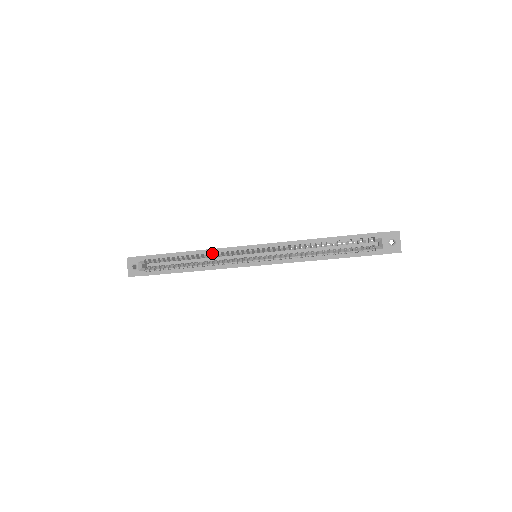
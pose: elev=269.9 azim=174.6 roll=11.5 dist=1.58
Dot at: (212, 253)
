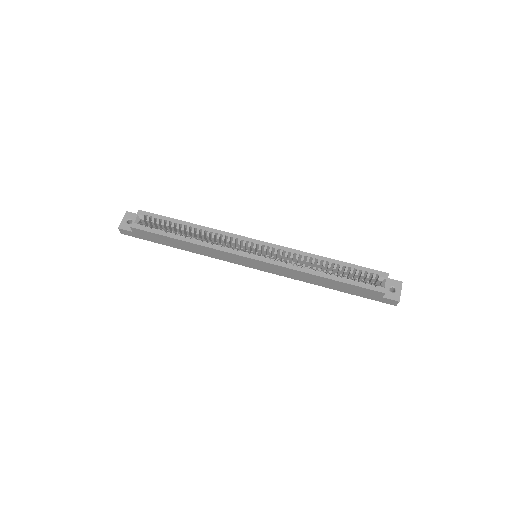
Dot at: (215, 235)
